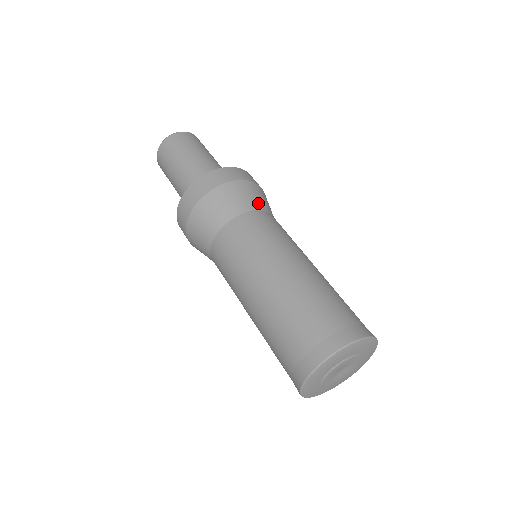
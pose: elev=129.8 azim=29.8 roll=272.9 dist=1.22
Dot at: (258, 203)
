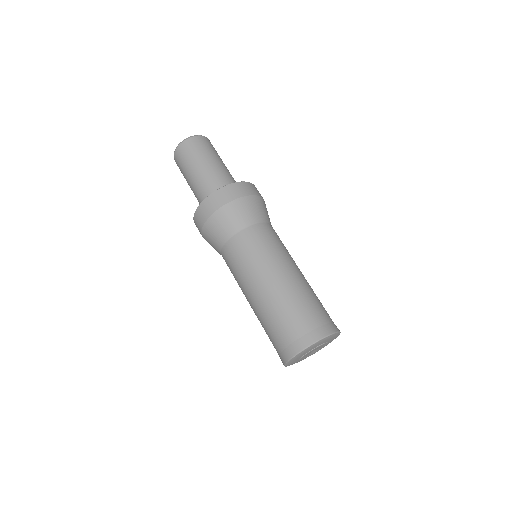
Dot at: (258, 216)
